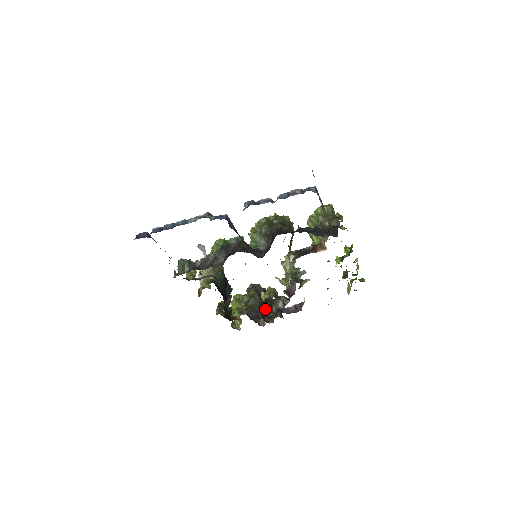
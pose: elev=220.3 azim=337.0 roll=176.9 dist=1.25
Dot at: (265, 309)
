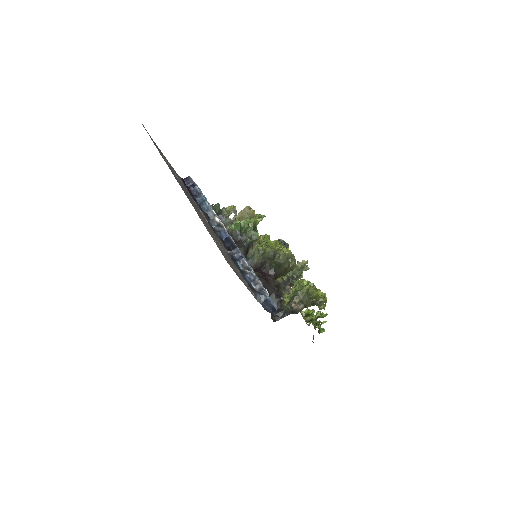
Dot at: occluded
